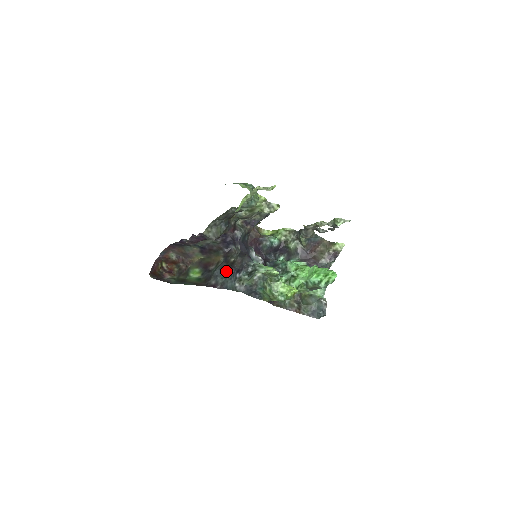
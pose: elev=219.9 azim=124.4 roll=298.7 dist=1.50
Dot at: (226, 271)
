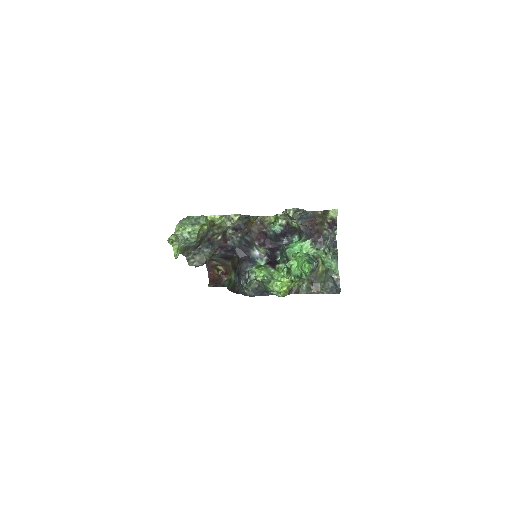
Dot at: (238, 278)
